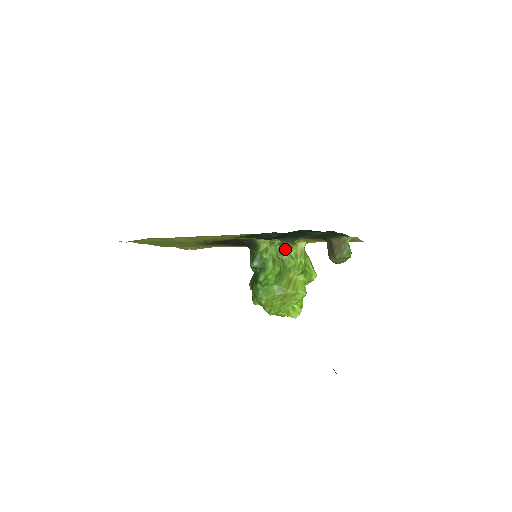
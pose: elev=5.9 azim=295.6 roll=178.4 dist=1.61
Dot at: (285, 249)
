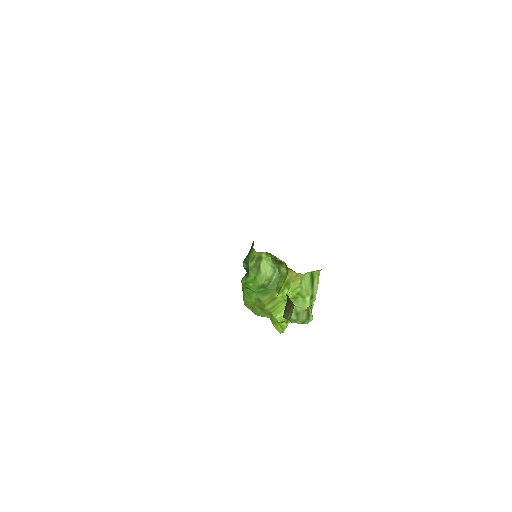
Dot at: (283, 266)
